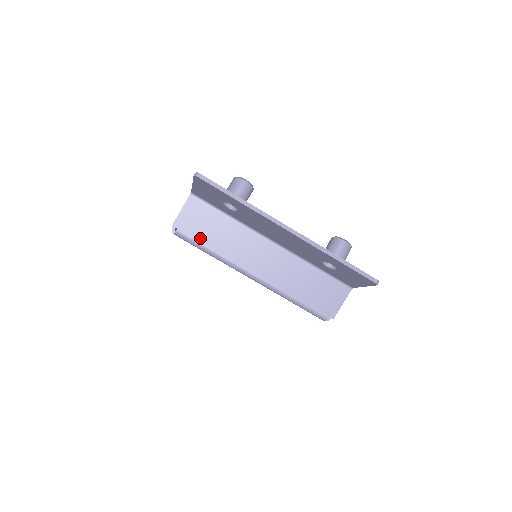
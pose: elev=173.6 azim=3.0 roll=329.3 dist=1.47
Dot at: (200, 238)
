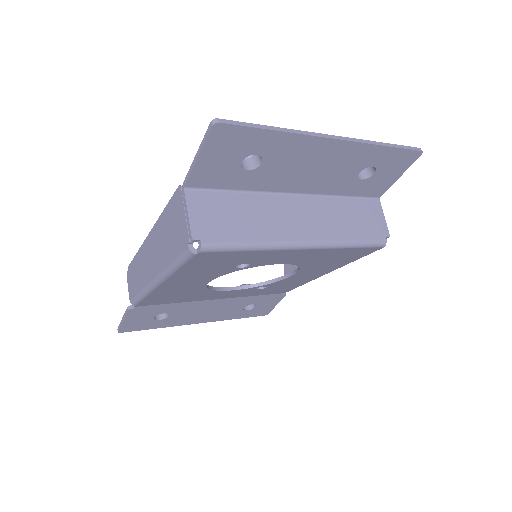
Dot at: (231, 235)
